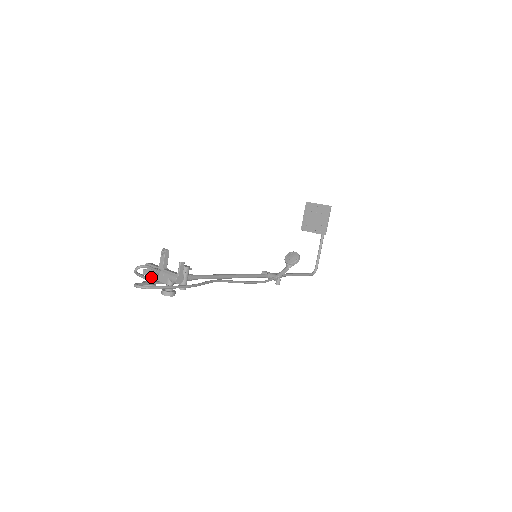
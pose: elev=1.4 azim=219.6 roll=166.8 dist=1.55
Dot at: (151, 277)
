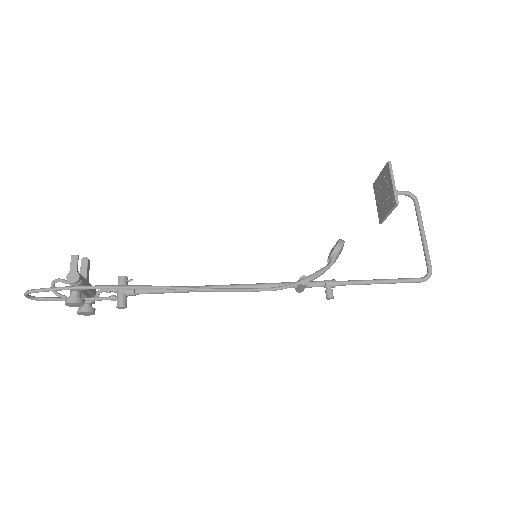
Dot at: occluded
